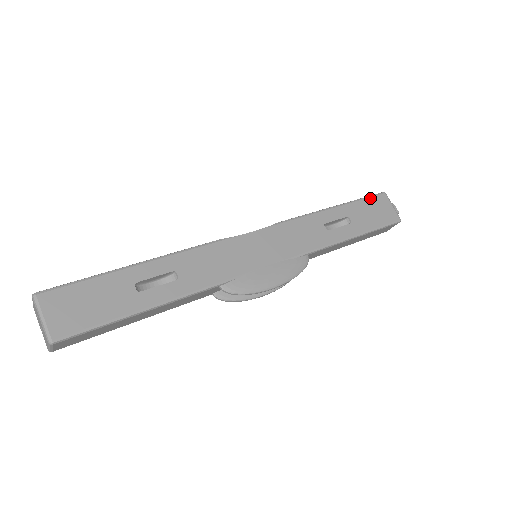
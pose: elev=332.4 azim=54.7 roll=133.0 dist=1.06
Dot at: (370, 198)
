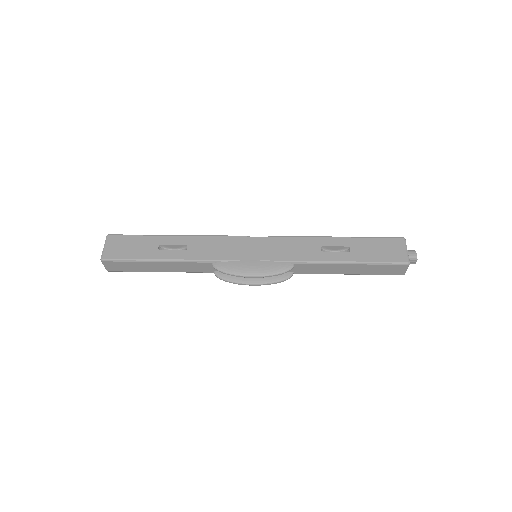
Dot at: (383, 238)
